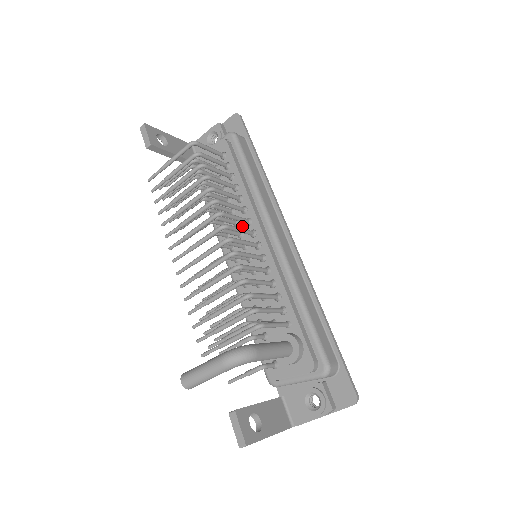
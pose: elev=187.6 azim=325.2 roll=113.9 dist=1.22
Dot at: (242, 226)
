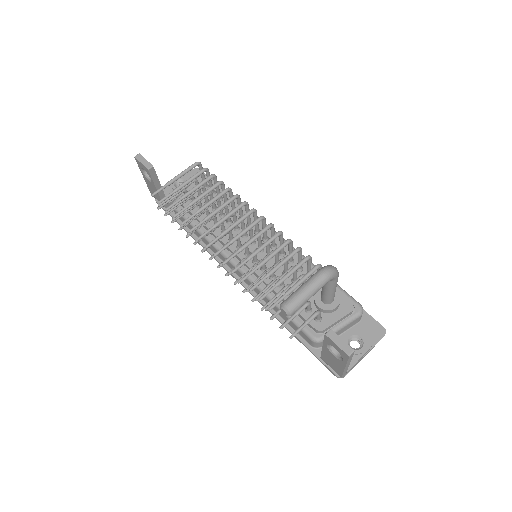
Dot at: occluded
